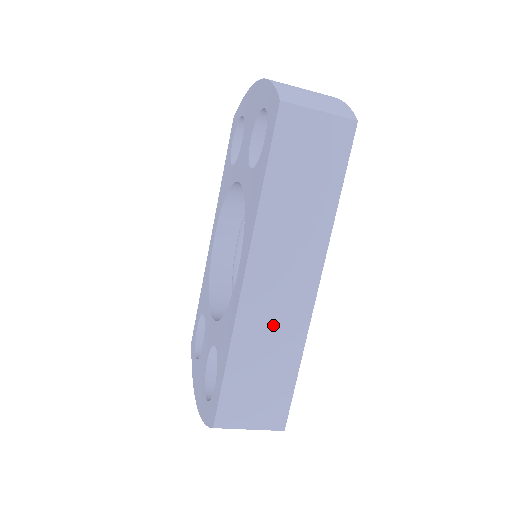
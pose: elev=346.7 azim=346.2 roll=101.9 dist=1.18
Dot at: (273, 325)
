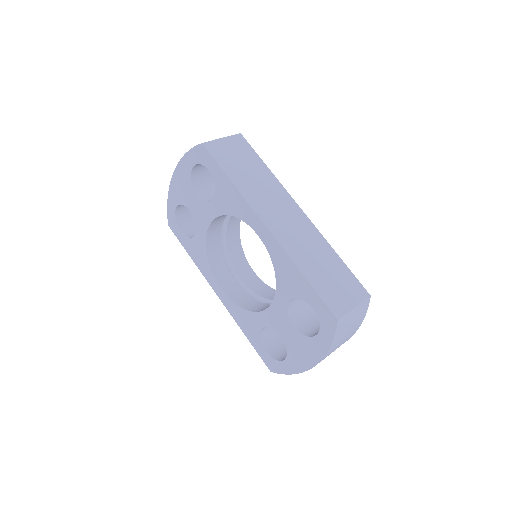
Dot at: (304, 242)
